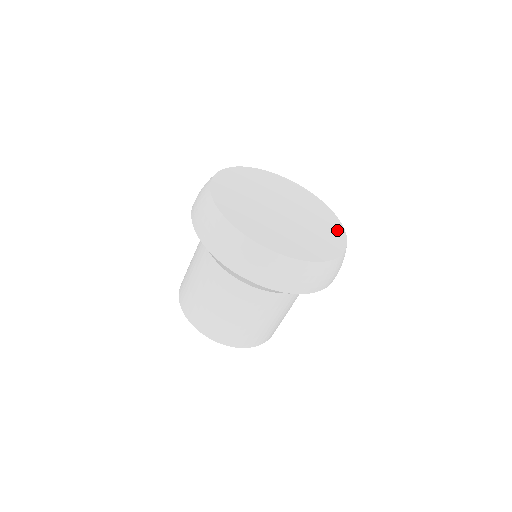
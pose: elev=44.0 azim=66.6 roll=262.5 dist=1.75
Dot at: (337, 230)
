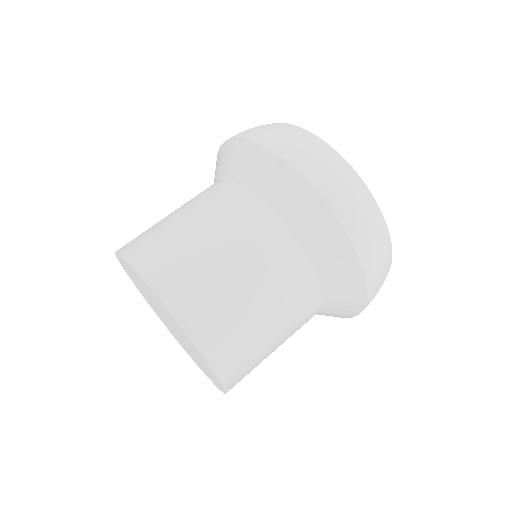
Dot at: occluded
